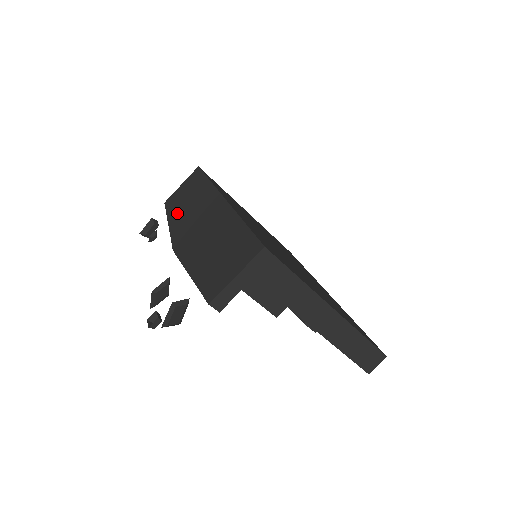
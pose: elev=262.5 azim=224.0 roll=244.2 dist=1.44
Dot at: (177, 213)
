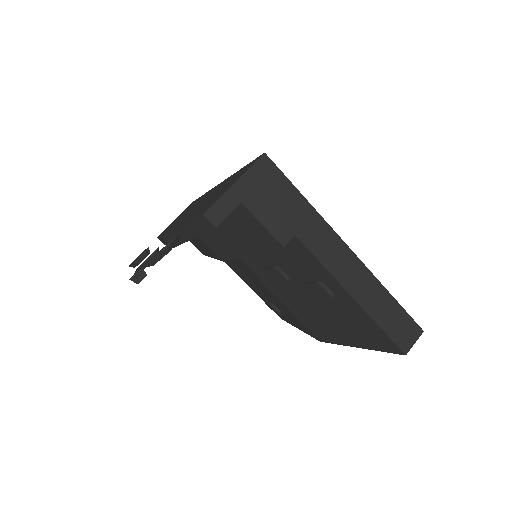
Dot at: (170, 227)
